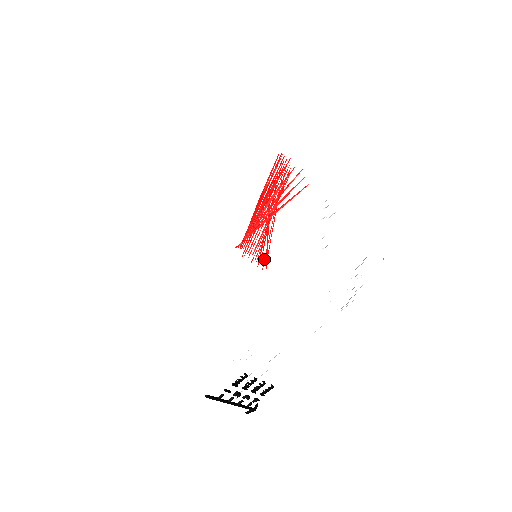
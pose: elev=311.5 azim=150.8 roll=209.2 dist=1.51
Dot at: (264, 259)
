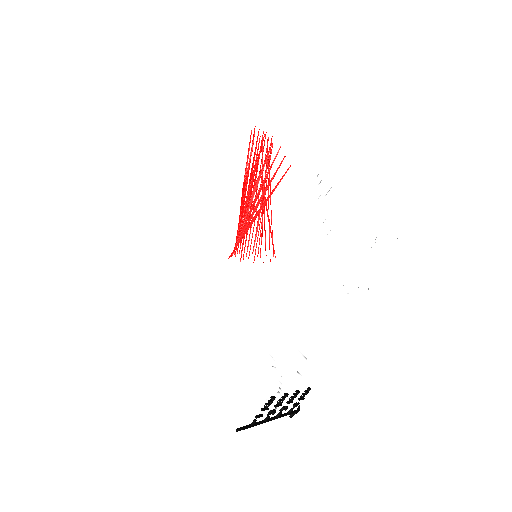
Dot at: (269, 249)
